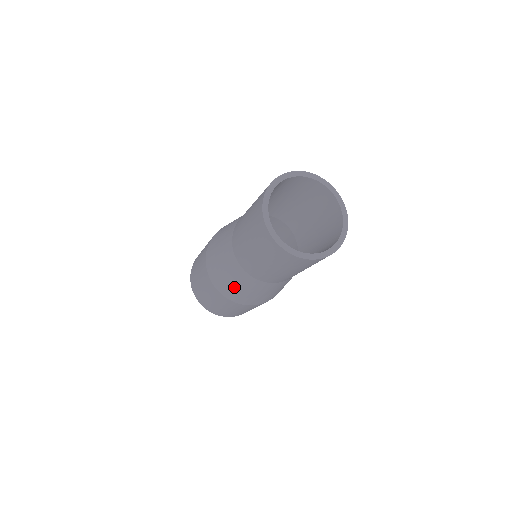
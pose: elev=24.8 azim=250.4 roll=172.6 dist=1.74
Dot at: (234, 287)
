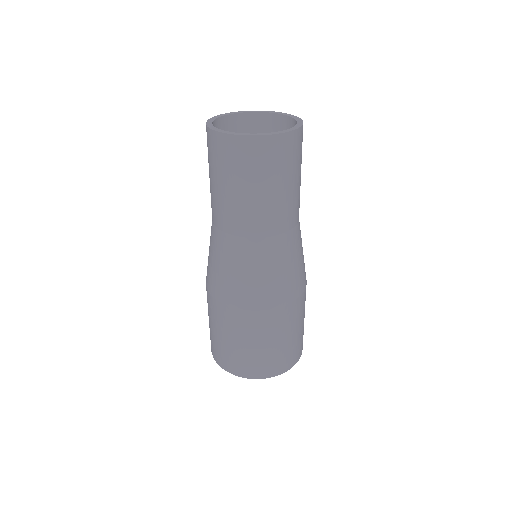
Dot at: (229, 275)
